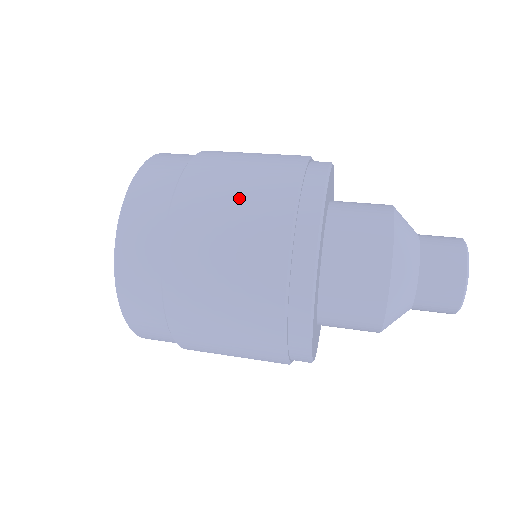
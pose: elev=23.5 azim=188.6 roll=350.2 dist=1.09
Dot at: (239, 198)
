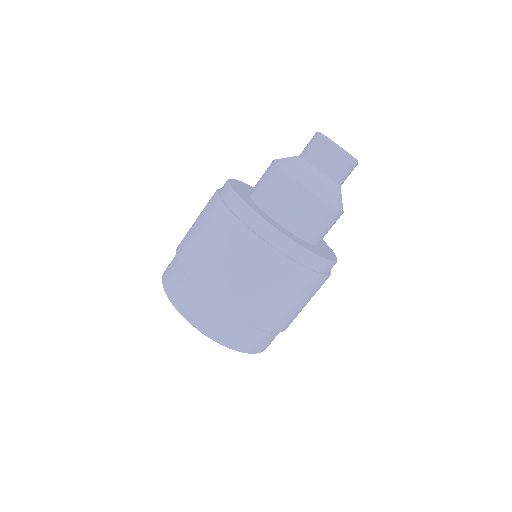
Dot at: (197, 219)
